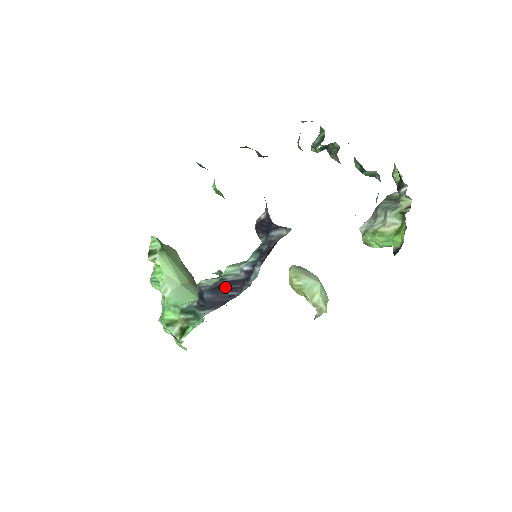
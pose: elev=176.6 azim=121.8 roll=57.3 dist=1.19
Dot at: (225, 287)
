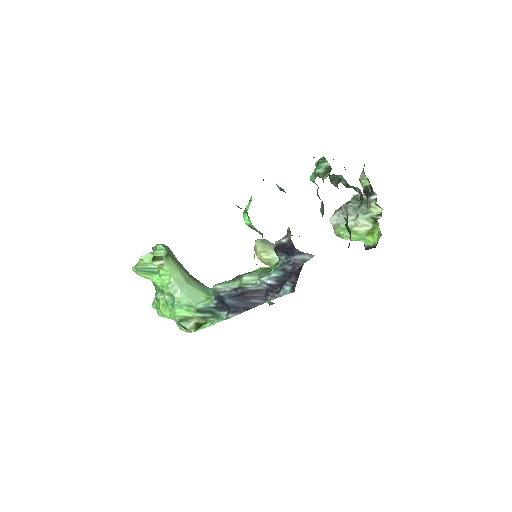
Dot at: (248, 296)
